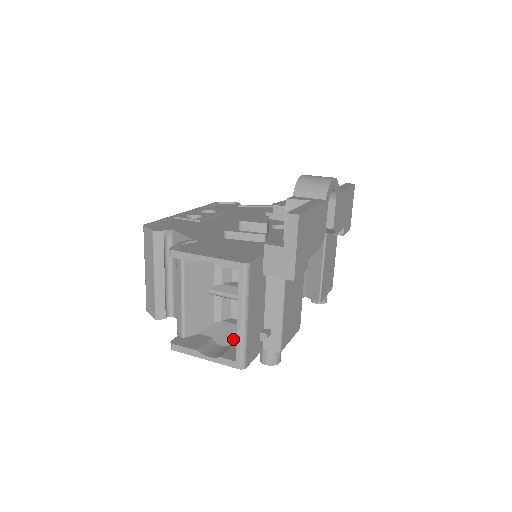
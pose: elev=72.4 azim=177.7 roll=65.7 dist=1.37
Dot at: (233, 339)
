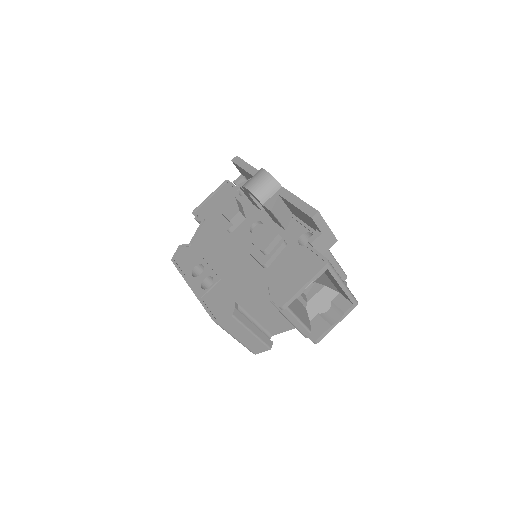
Dot at: (327, 301)
